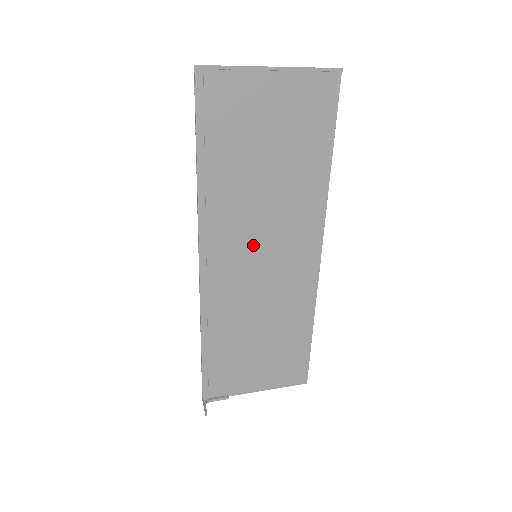
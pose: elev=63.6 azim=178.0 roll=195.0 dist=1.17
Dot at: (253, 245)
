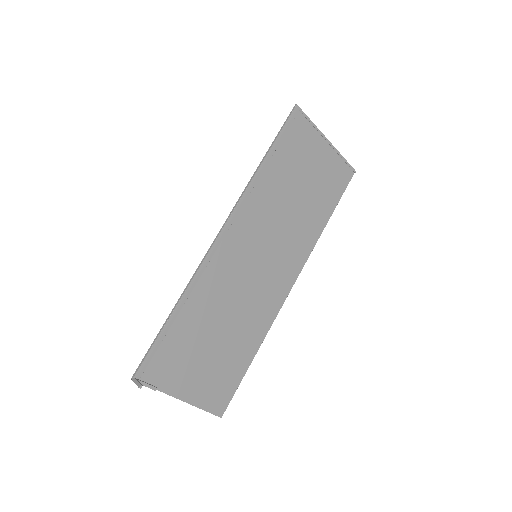
Dot at: (259, 245)
